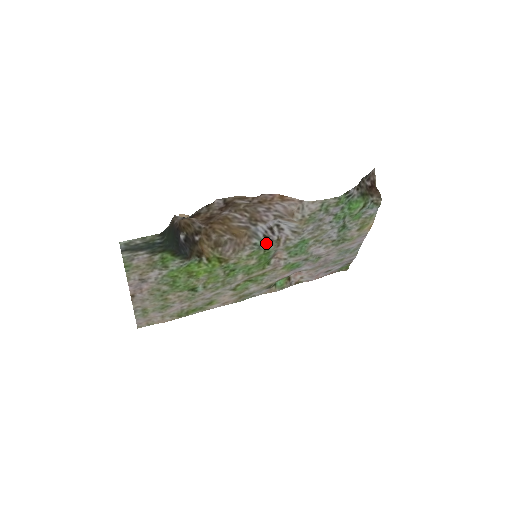
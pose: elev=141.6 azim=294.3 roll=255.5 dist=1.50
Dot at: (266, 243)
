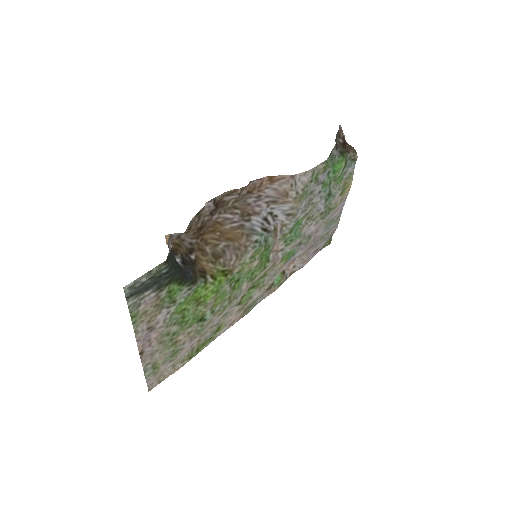
Dot at: (265, 237)
